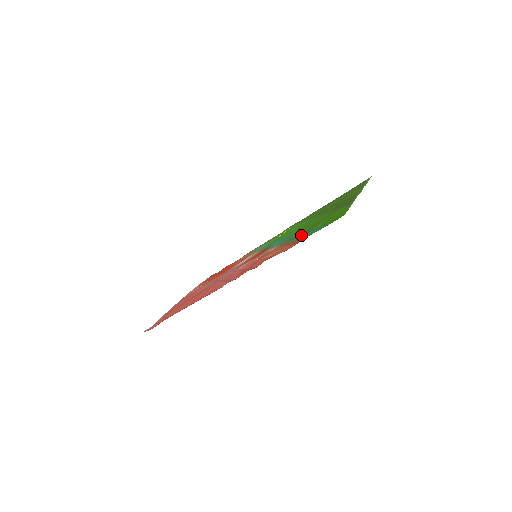
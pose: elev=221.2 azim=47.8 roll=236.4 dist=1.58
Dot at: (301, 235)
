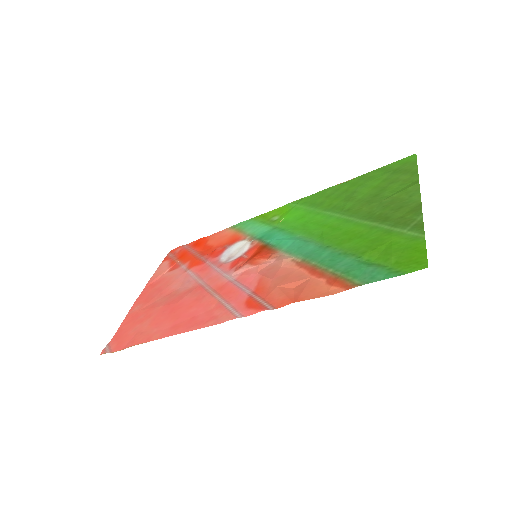
Dot at: (342, 265)
